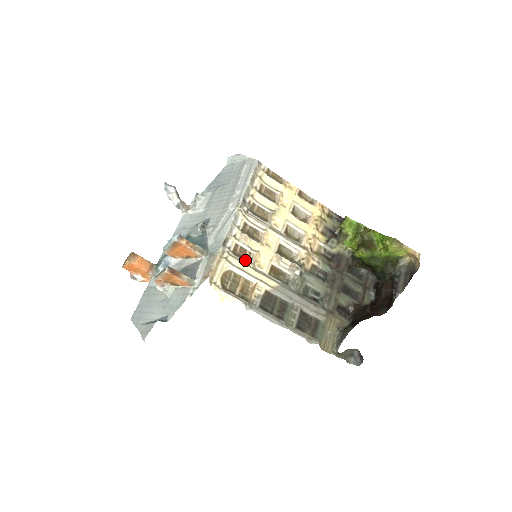
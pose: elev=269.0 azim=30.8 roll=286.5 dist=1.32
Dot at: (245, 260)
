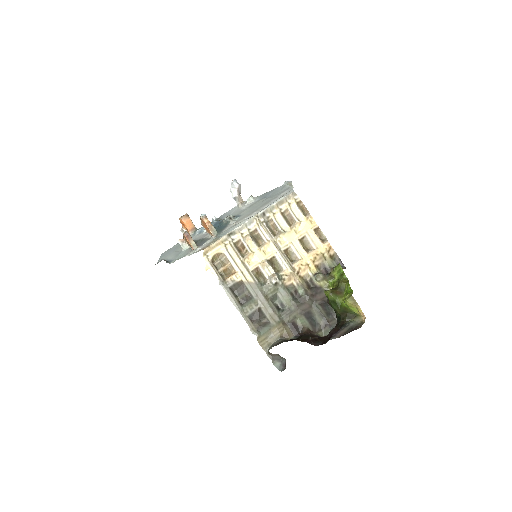
Dot at: (240, 253)
